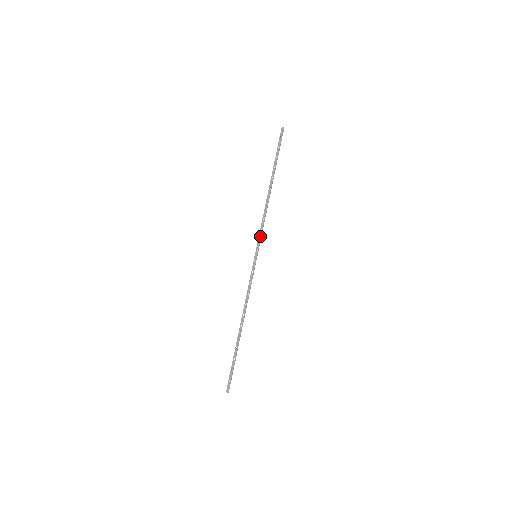
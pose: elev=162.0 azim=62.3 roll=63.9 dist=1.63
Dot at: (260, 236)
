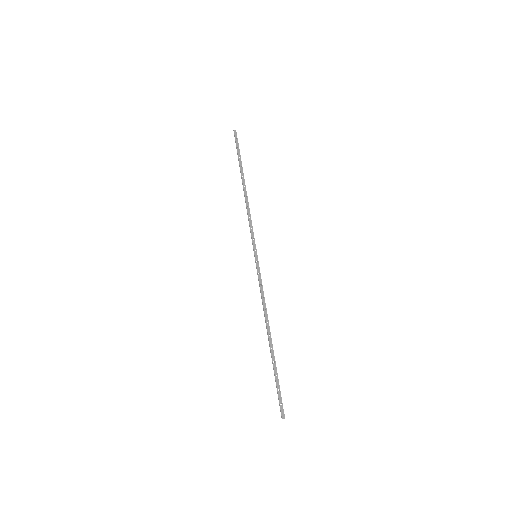
Dot at: (253, 235)
